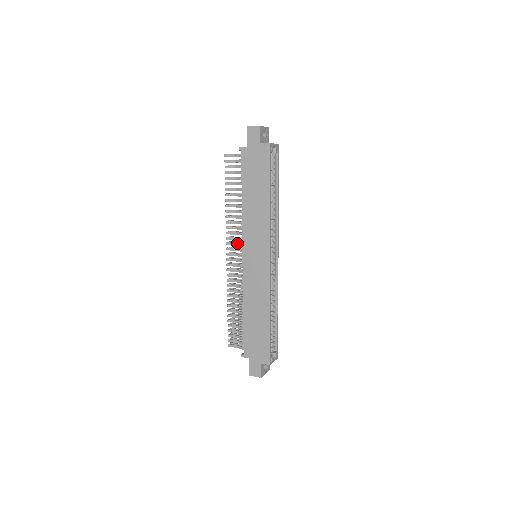
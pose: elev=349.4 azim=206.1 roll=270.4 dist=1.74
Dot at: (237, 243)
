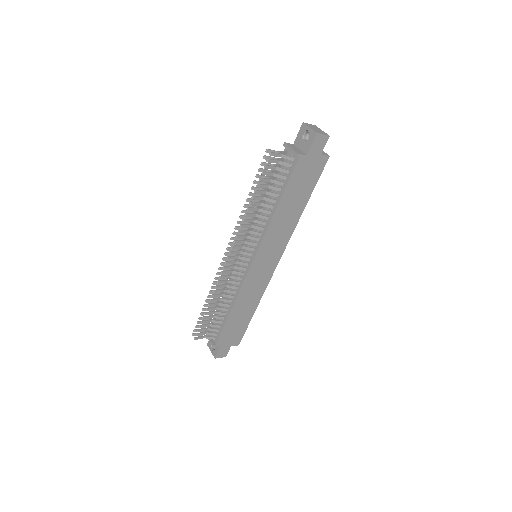
Dot at: (245, 247)
